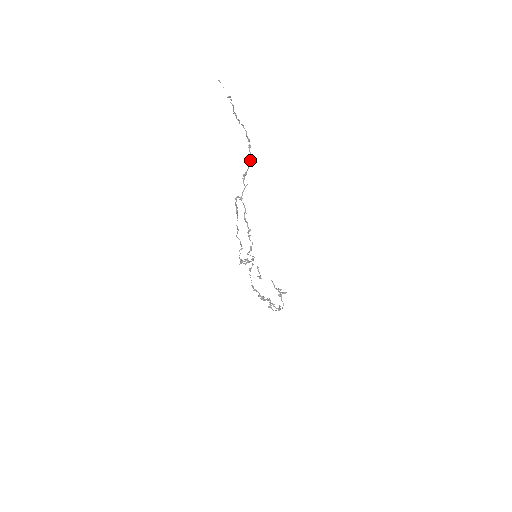
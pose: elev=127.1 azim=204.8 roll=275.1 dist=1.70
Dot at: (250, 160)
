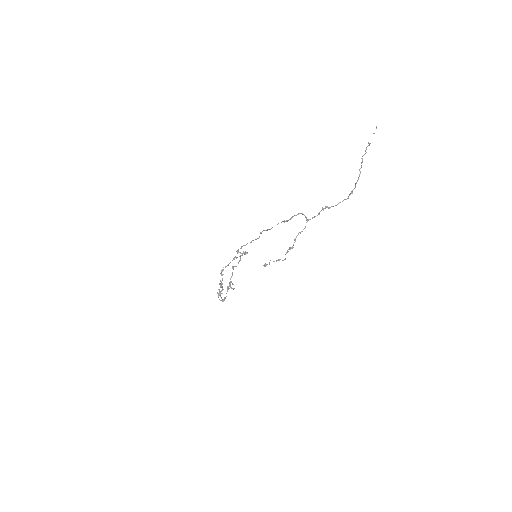
Dot at: (342, 201)
